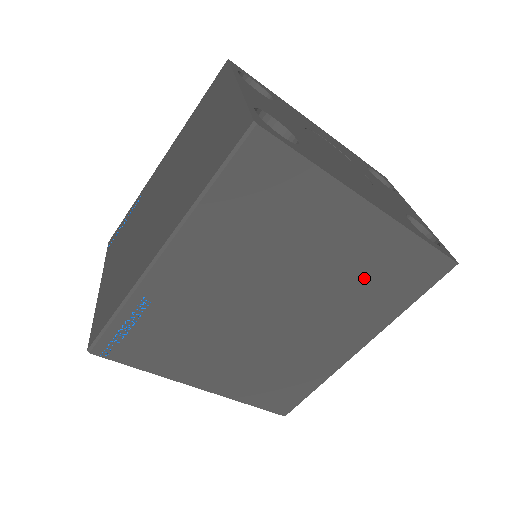
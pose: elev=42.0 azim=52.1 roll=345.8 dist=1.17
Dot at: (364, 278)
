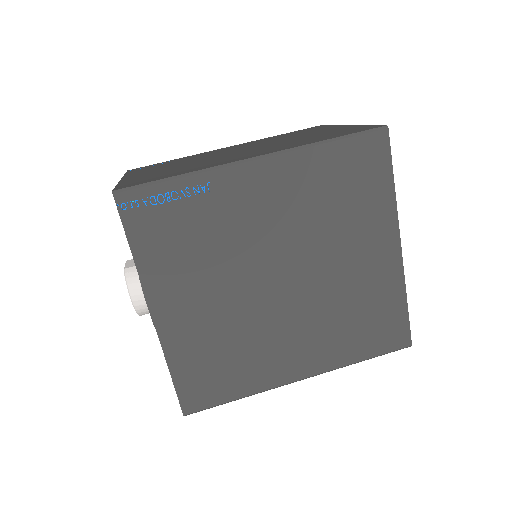
Dot at: (354, 305)
